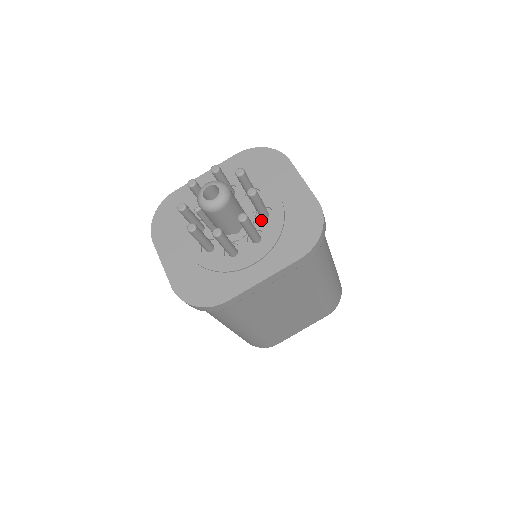
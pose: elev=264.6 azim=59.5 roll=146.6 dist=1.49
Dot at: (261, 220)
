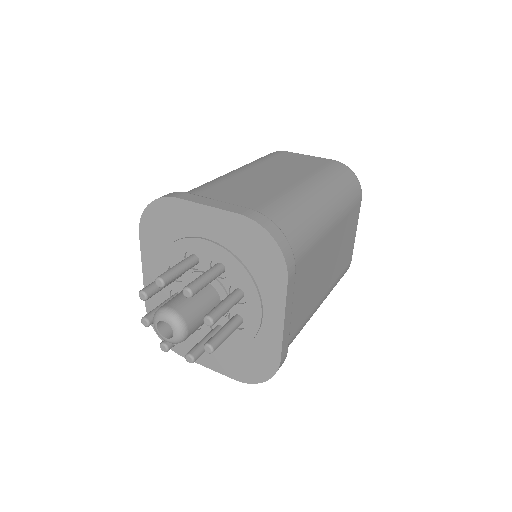
Dot at: (223, 274)
